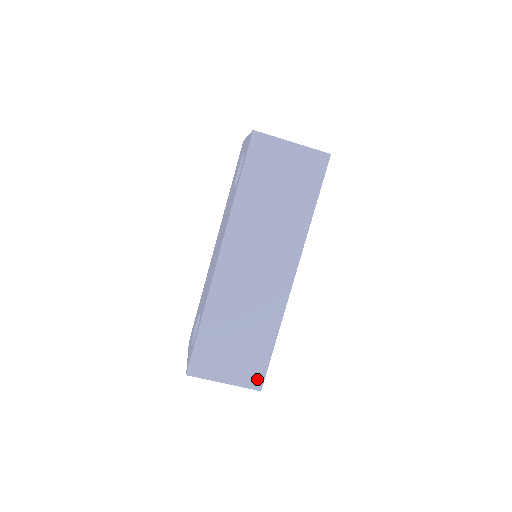
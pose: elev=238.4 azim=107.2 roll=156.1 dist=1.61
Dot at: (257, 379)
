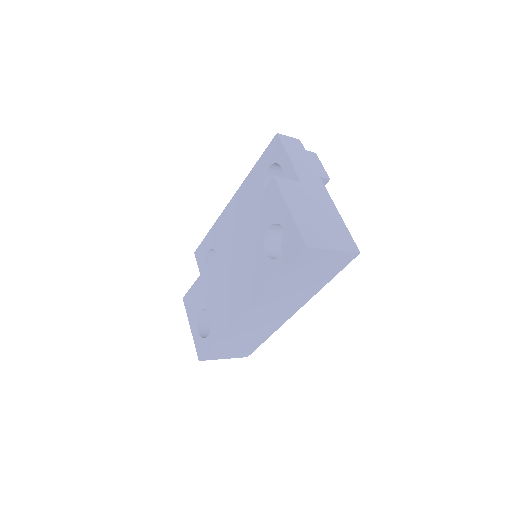
Dot at: (247, 354)
